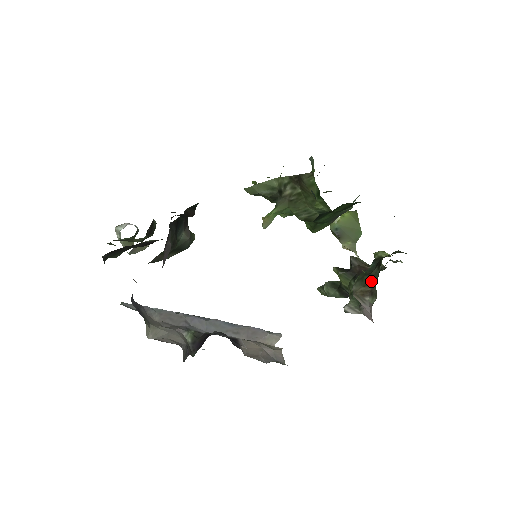
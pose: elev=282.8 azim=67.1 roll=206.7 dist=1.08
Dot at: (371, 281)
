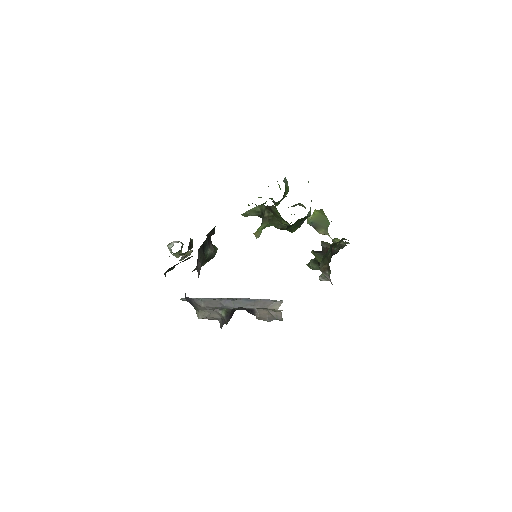
Dot at: (327, 261)
